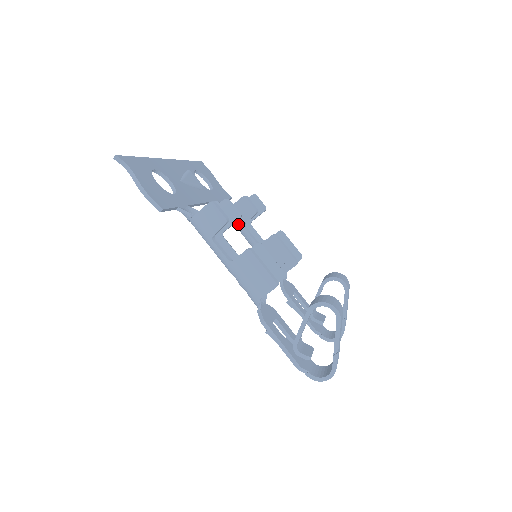
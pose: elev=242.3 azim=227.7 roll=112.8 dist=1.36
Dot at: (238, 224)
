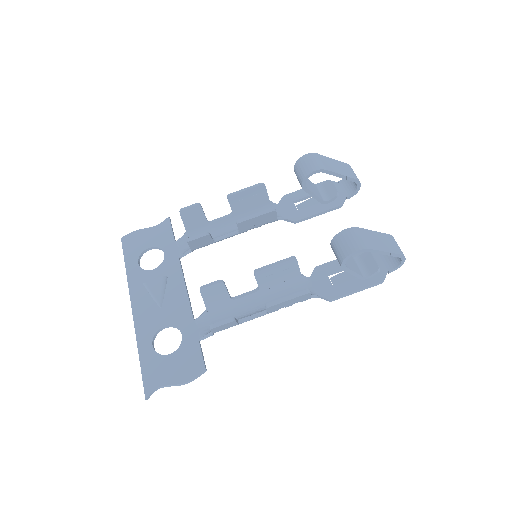
Dot at: occluded
